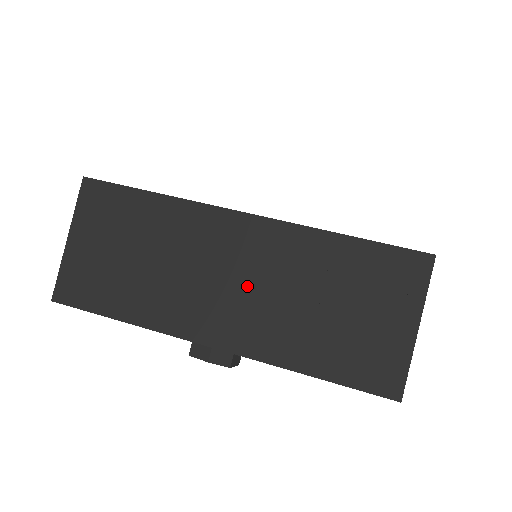
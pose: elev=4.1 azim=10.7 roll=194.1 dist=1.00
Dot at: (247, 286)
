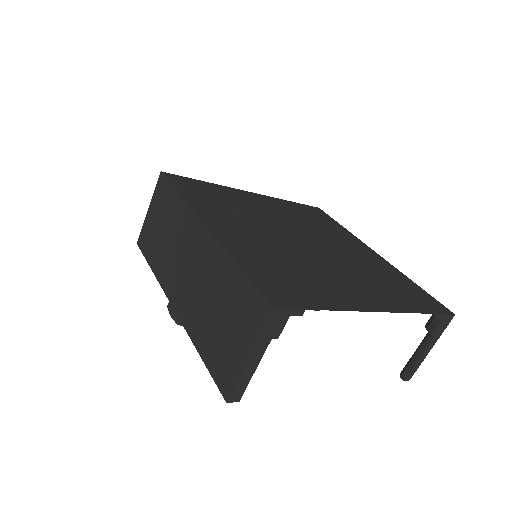
Dot at: (193, 277)
